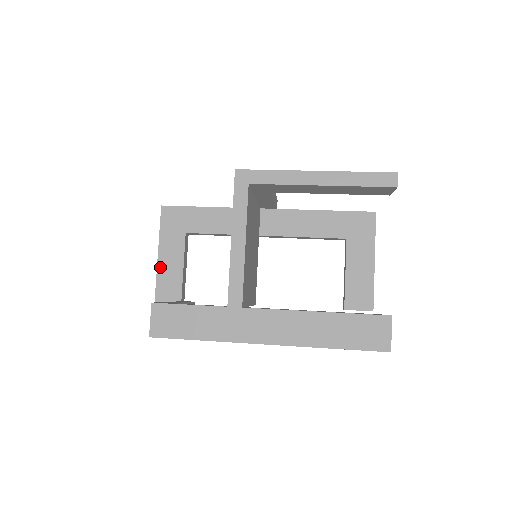
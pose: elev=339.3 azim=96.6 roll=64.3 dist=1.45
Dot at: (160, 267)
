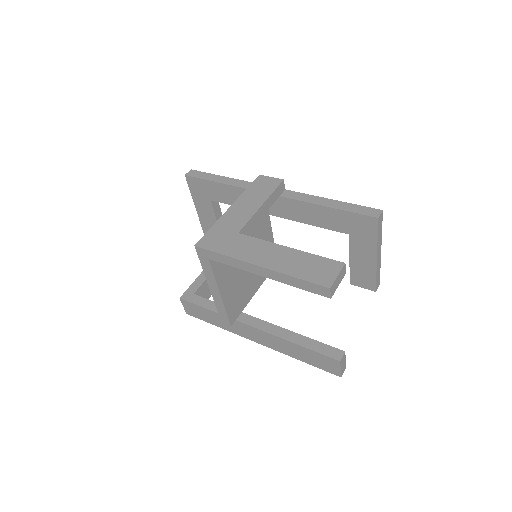
Dot at: (201, 220)
